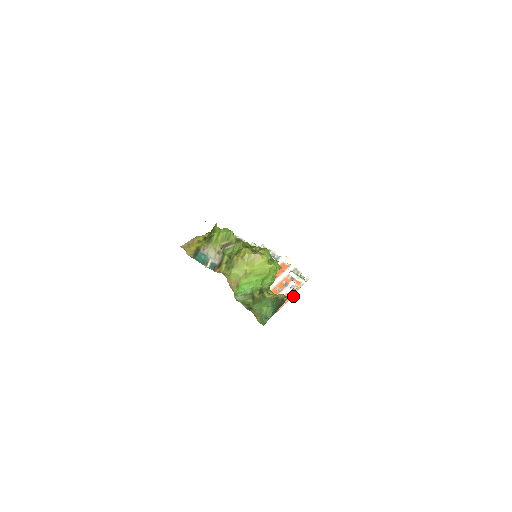
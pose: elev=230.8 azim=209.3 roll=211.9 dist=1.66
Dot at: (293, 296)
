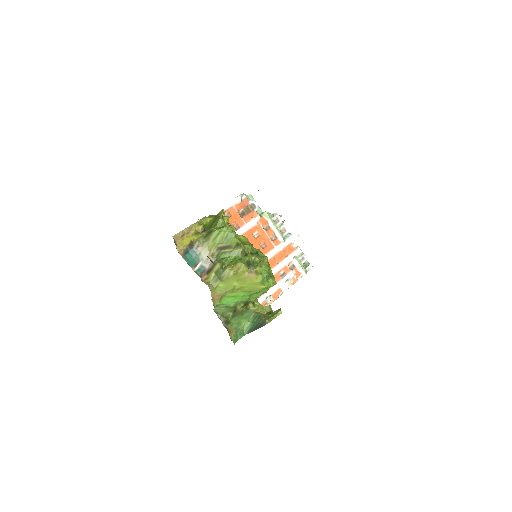
Dot at: occluded
